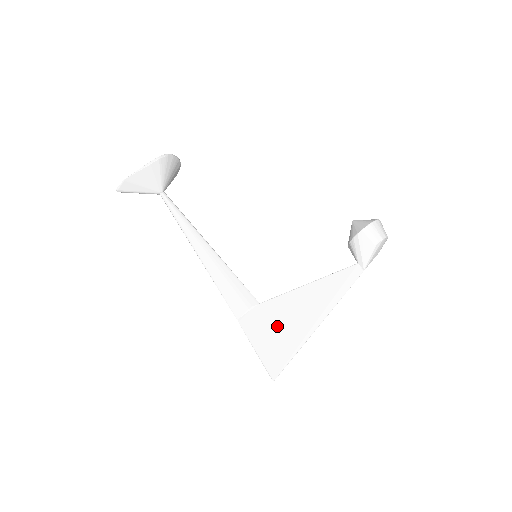
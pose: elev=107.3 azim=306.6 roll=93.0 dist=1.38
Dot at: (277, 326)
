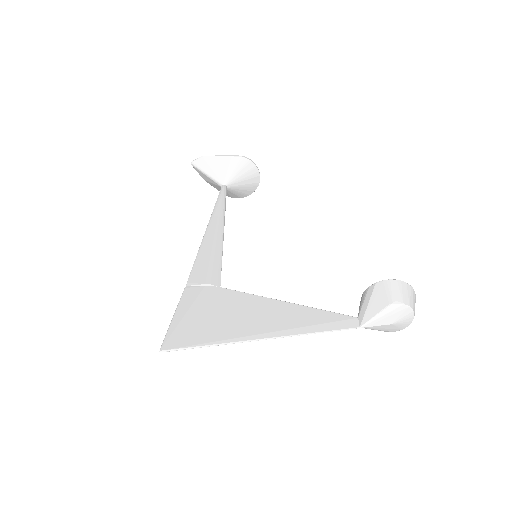
Dot at: (216, 312)
